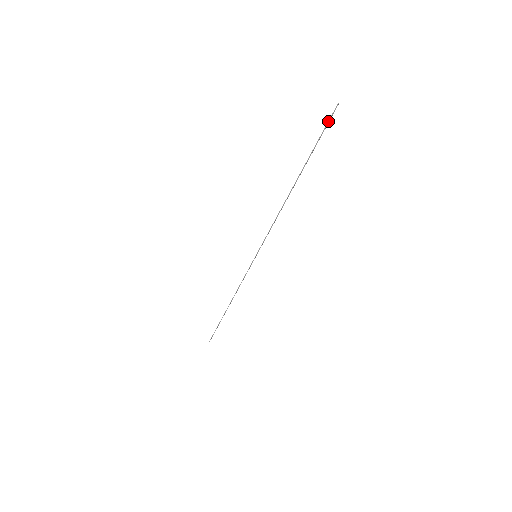
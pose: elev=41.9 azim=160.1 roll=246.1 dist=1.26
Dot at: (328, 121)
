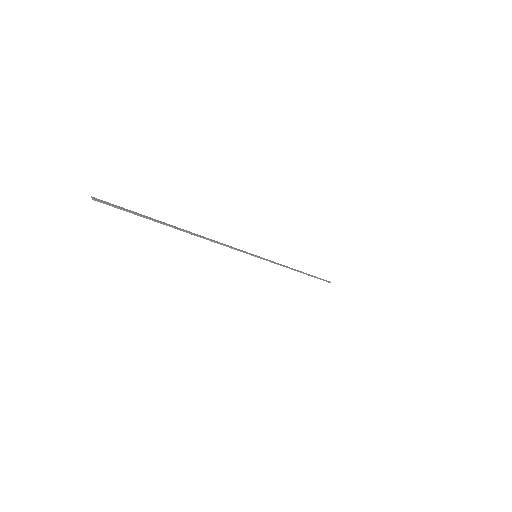
Dot at: occluded
